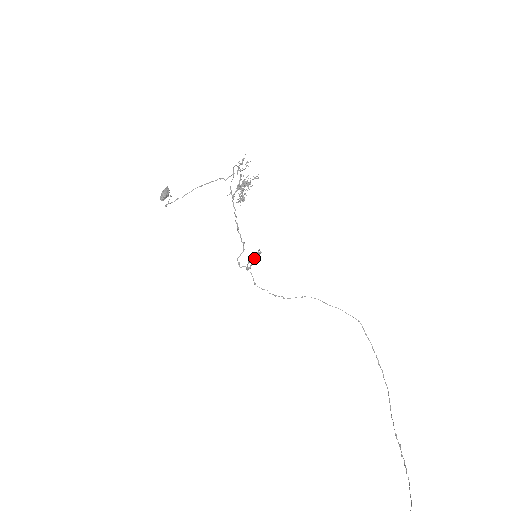
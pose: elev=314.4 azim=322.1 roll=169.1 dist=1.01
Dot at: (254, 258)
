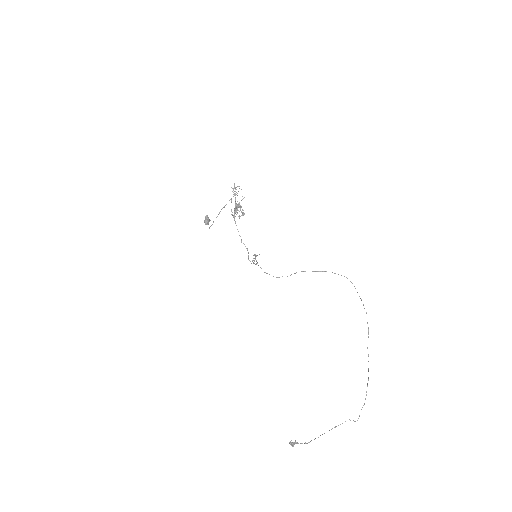
Dot at: (255, 258)
